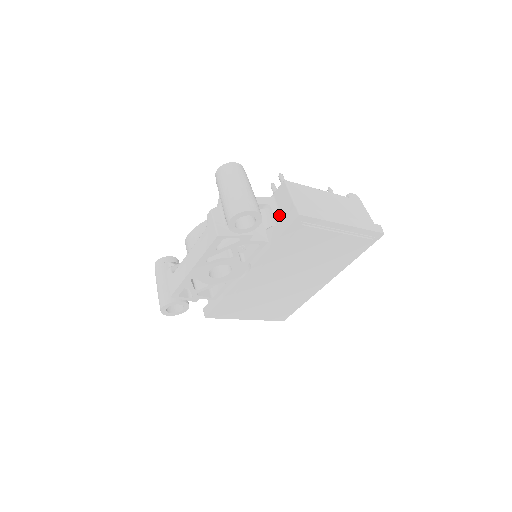
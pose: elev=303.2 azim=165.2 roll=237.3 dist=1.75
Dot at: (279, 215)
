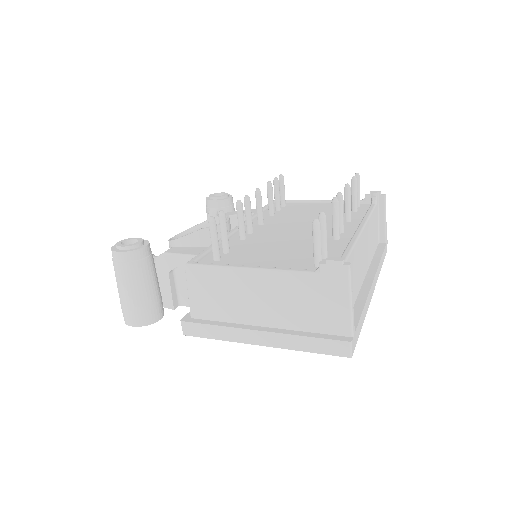
Dot at: occluded
